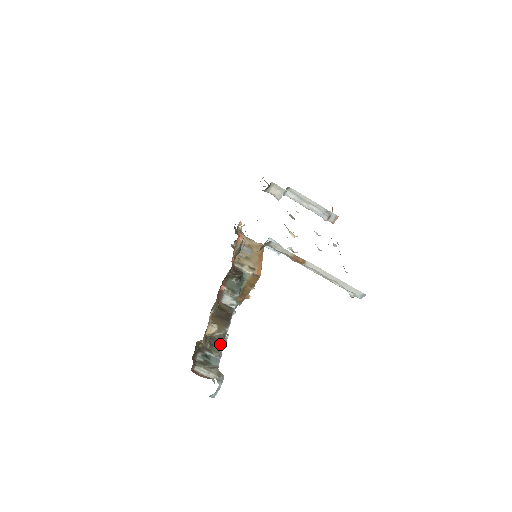
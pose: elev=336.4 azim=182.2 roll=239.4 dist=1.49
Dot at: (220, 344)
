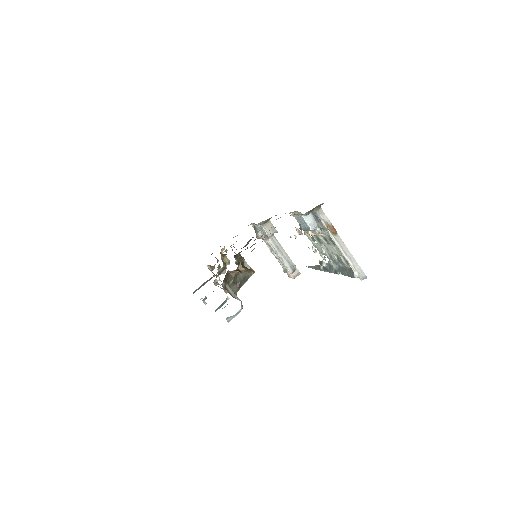
Dot at: (241, 284)
